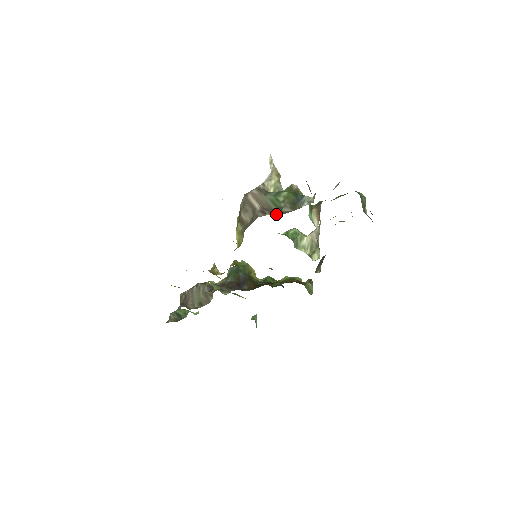
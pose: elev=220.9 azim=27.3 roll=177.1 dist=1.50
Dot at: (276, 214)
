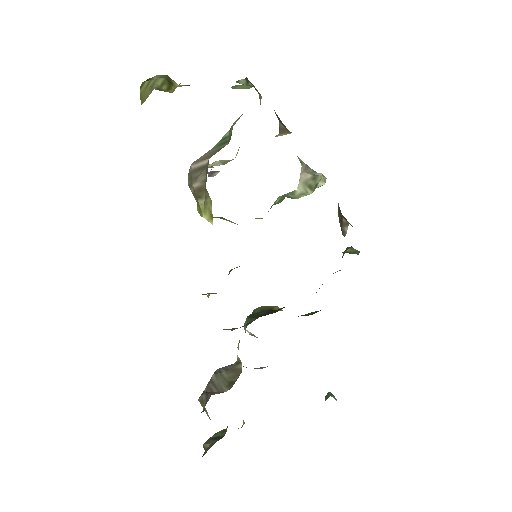
Dot at: occluded
